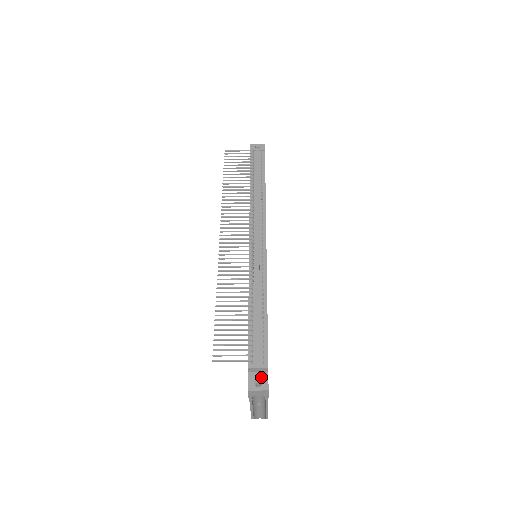
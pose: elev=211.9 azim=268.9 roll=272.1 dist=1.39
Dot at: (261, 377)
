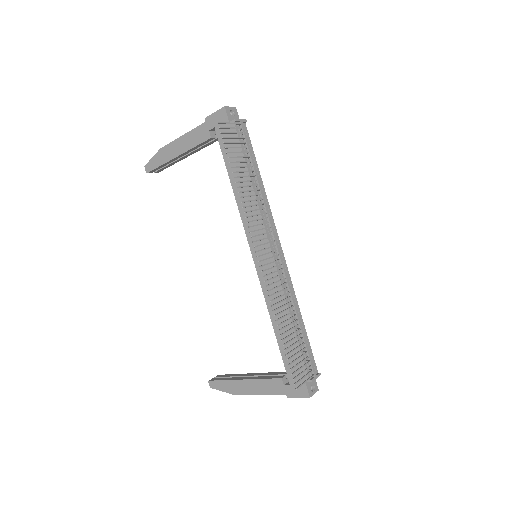
Dot at: (313, 382)
